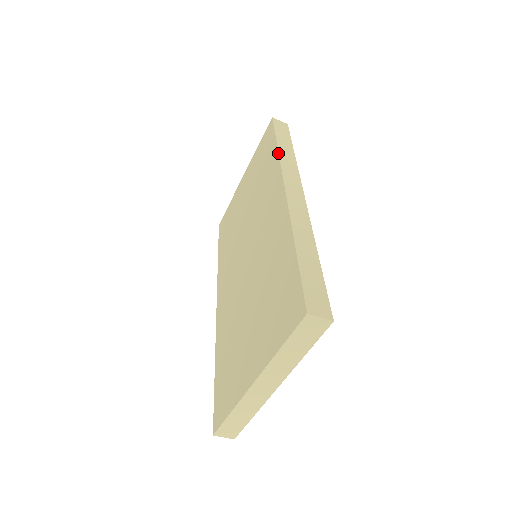
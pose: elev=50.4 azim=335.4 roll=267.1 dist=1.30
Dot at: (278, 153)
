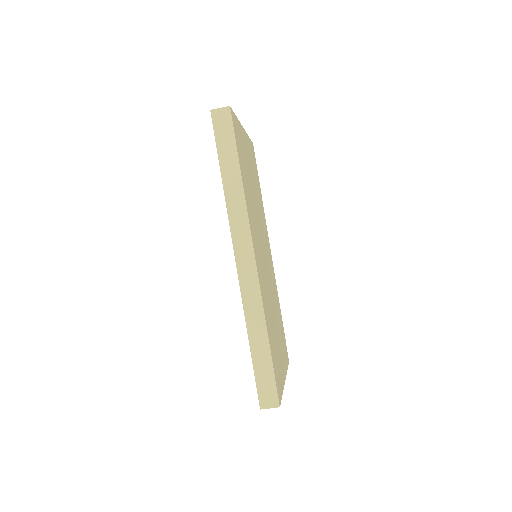
Dot at: occluded
